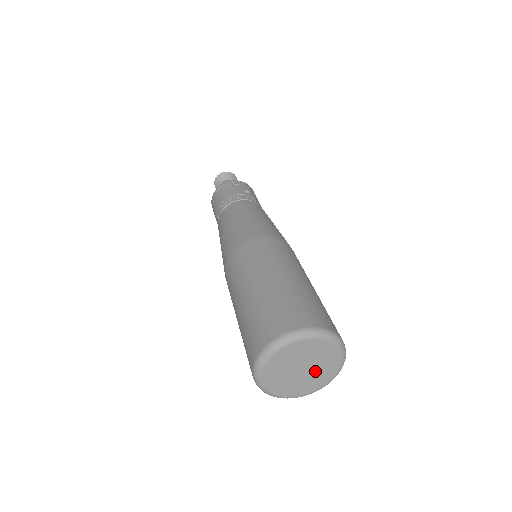
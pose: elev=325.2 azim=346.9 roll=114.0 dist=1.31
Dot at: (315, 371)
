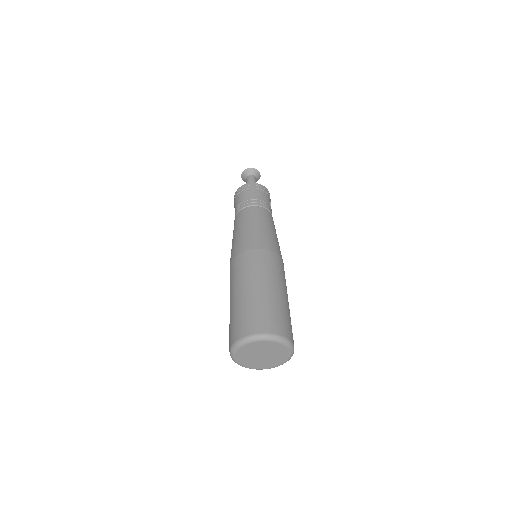
Dot at: (265, 360)
